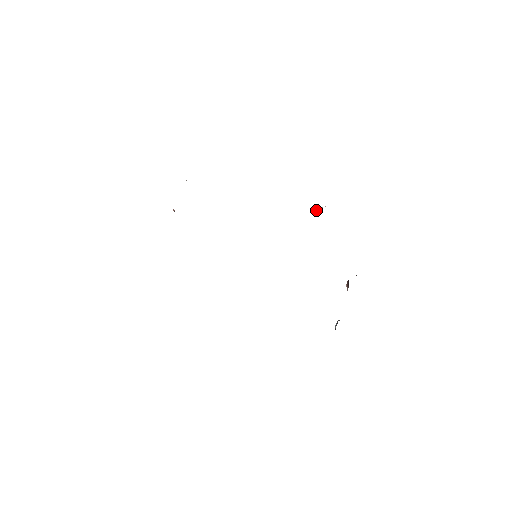
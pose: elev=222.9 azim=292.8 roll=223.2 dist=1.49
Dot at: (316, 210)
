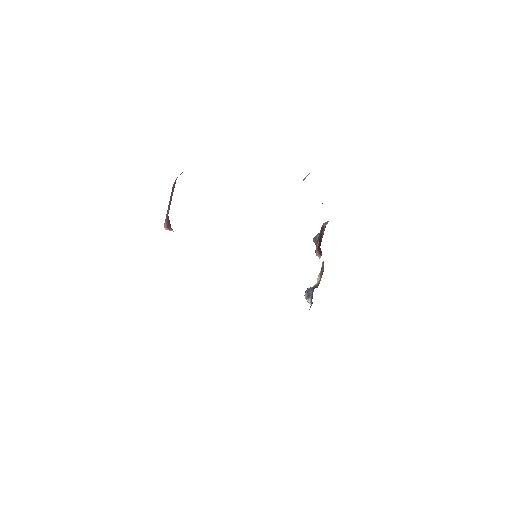
Dot at: (303, 180)
